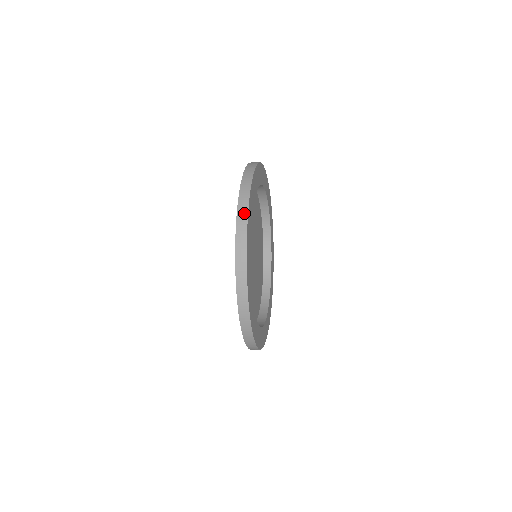
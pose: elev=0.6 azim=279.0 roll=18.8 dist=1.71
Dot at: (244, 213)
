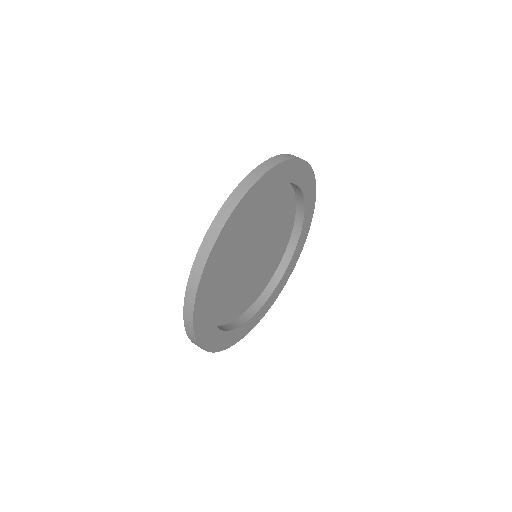
Dot at: (191, 332)
